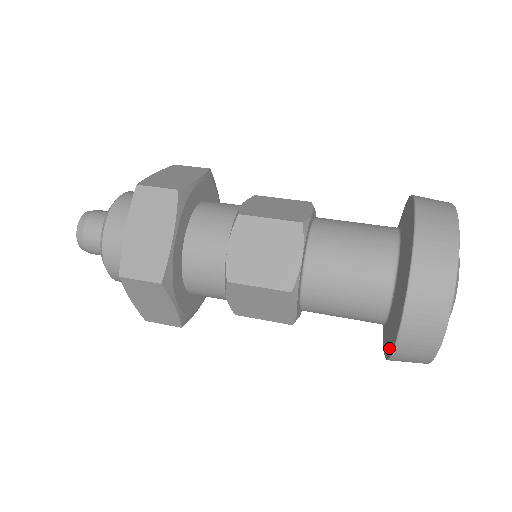
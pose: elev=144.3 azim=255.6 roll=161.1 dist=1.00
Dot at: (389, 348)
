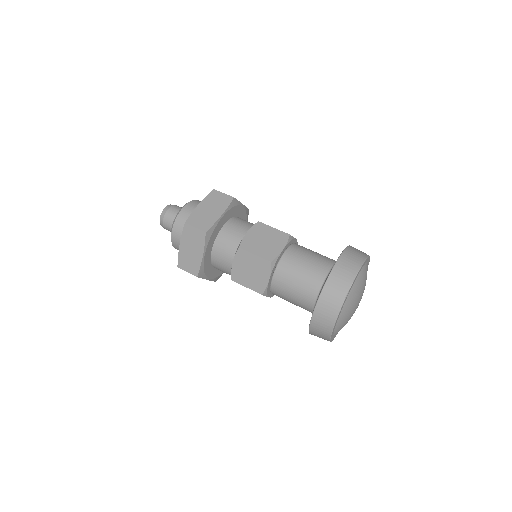
Dot at: occluded
